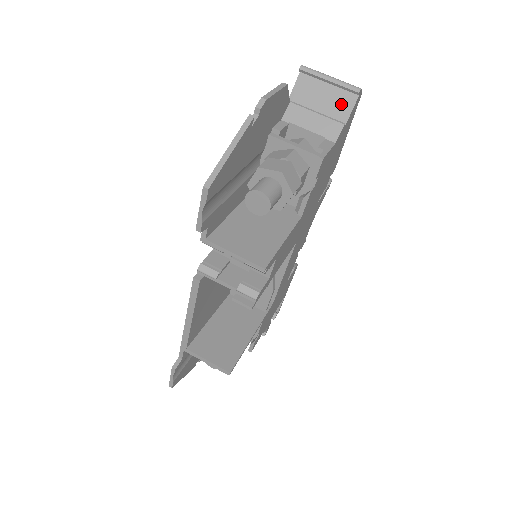
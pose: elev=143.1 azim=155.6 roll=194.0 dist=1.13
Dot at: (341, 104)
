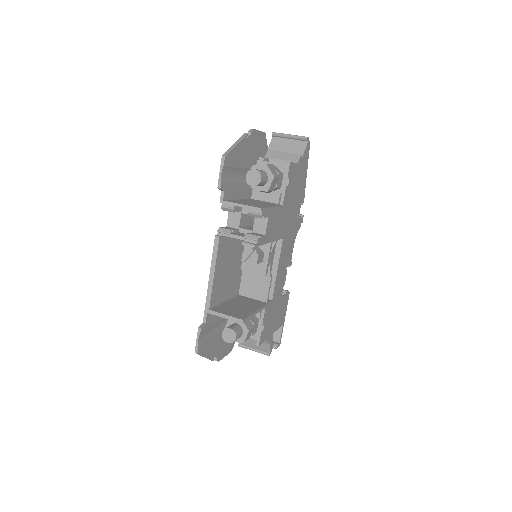
Dot at: (298, 147)
